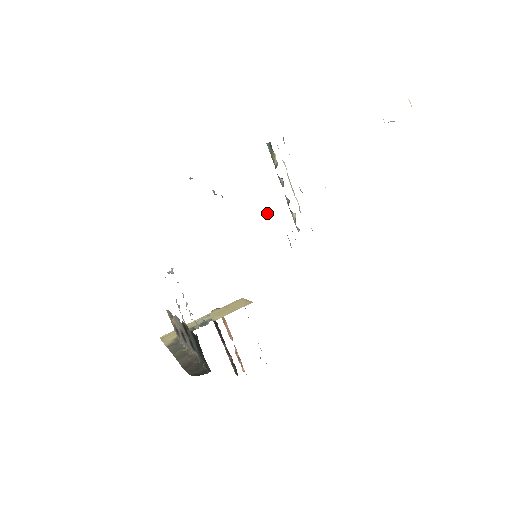
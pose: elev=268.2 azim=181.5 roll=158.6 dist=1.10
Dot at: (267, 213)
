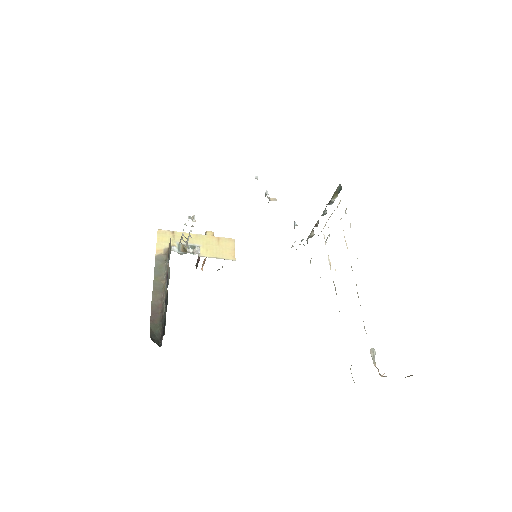
Dot at: (294, 222)
